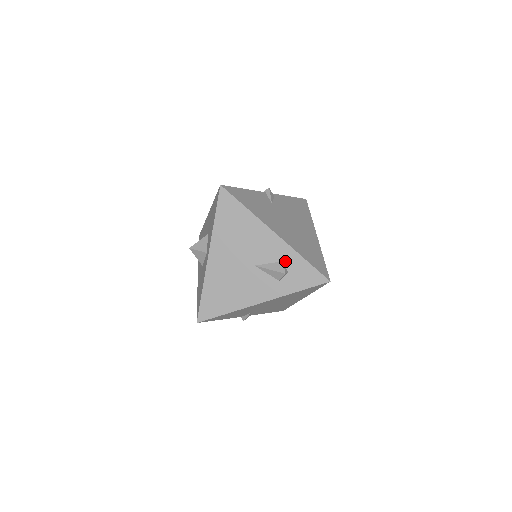
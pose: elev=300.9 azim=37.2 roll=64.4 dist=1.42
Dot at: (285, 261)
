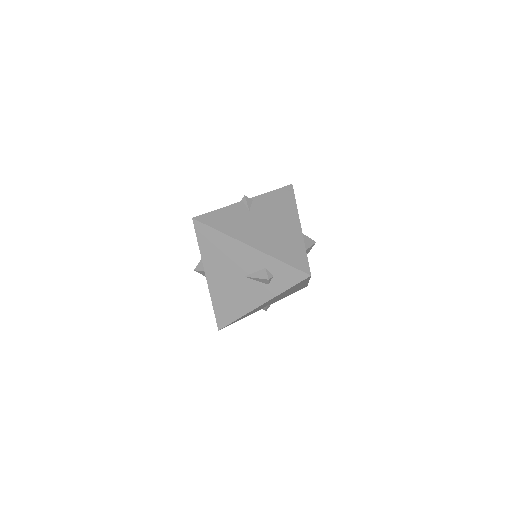
Dot at: (267, 267)
